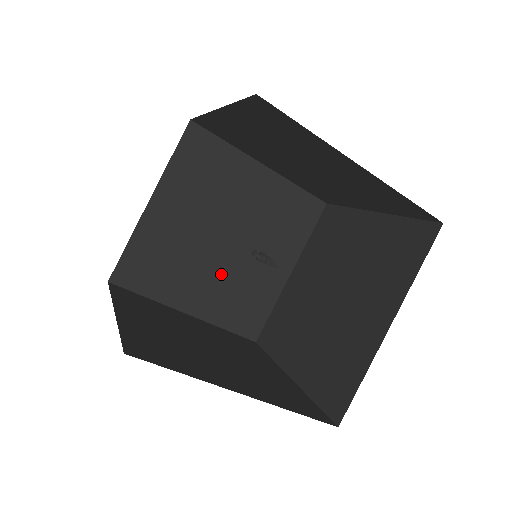
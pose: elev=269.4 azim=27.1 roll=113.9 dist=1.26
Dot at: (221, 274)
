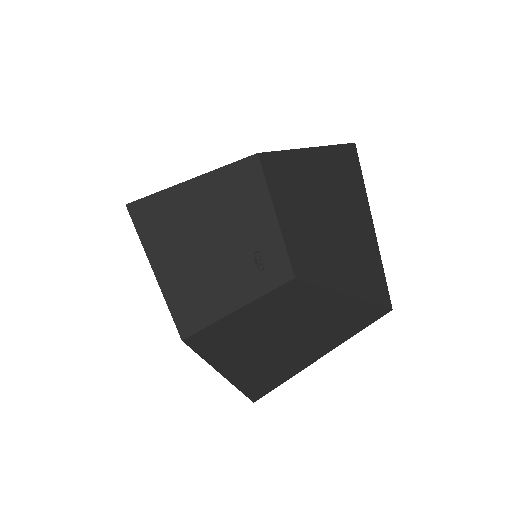
Dot at: (199, 267)
